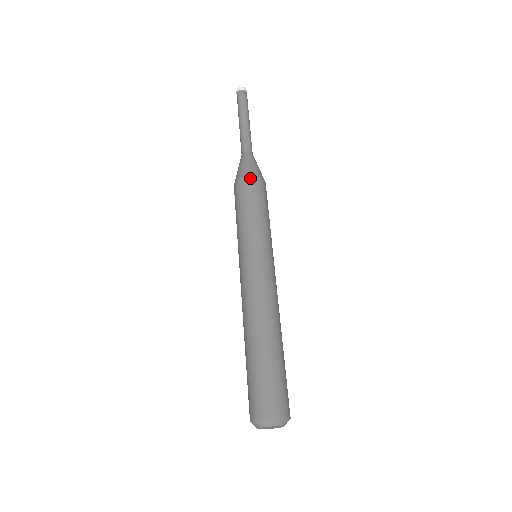
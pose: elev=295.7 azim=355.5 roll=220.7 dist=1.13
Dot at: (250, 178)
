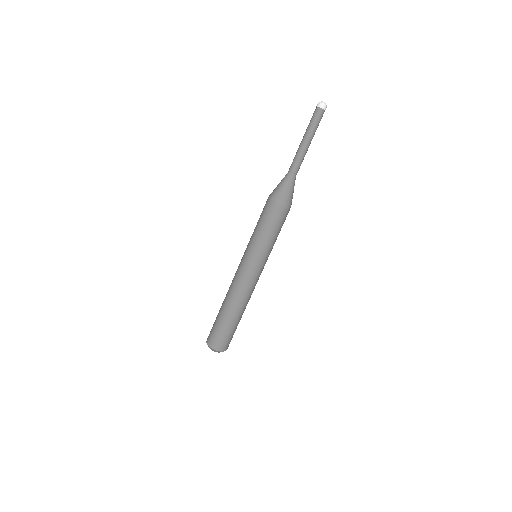
Dot at: (275, 204)
